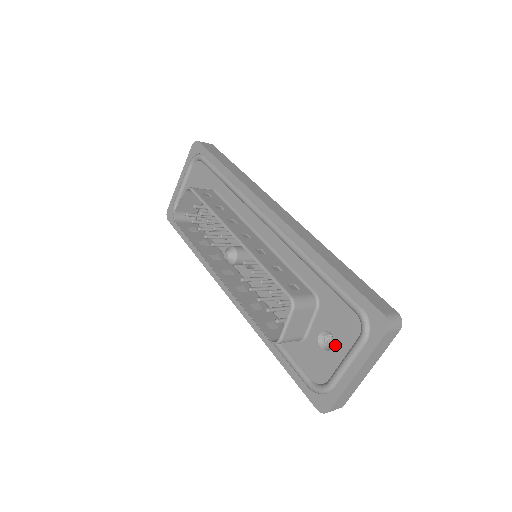
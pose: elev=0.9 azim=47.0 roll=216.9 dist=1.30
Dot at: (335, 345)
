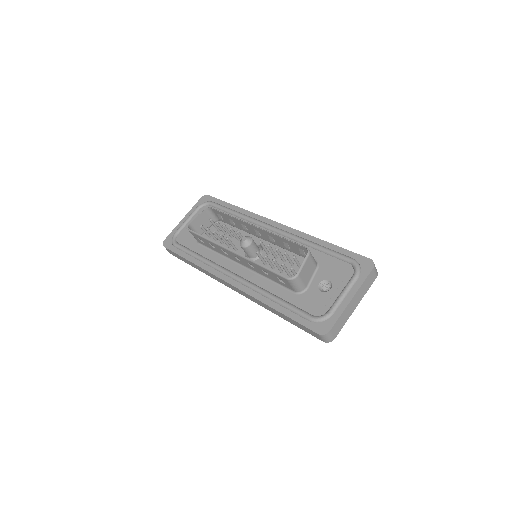
Dot at: (333, 286)
